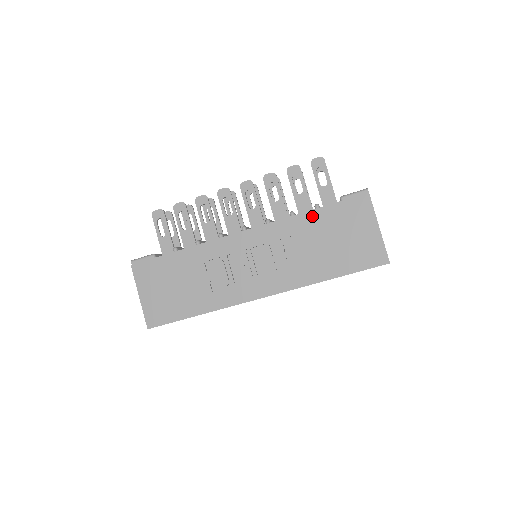
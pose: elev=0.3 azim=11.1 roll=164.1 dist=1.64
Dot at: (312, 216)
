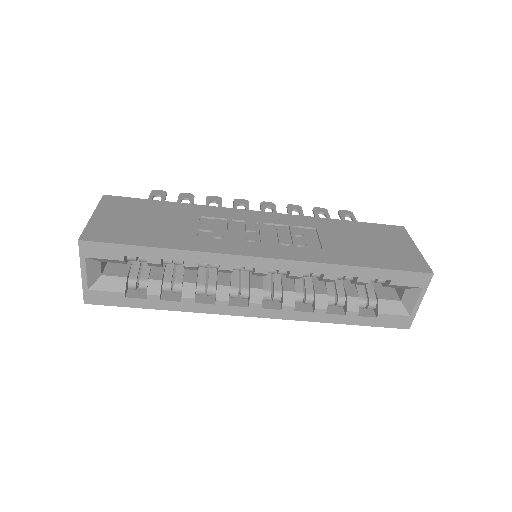
Dot at: (341, 223)
